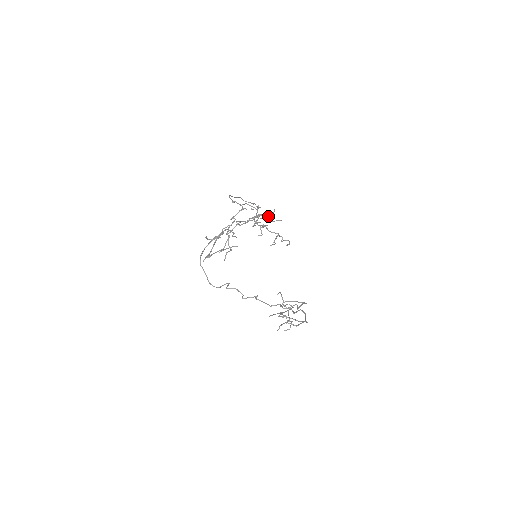
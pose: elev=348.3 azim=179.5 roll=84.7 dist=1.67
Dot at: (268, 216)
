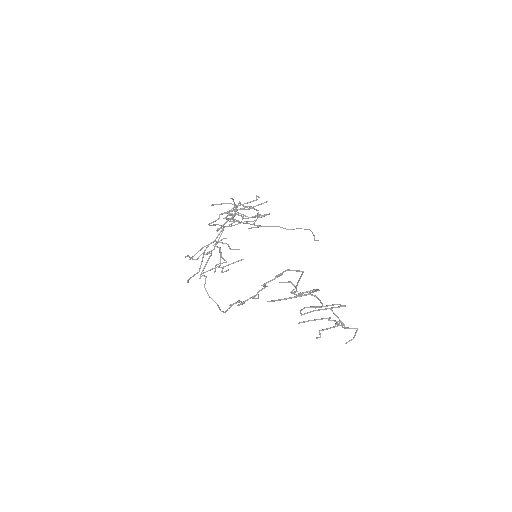
Dot at: occluded
